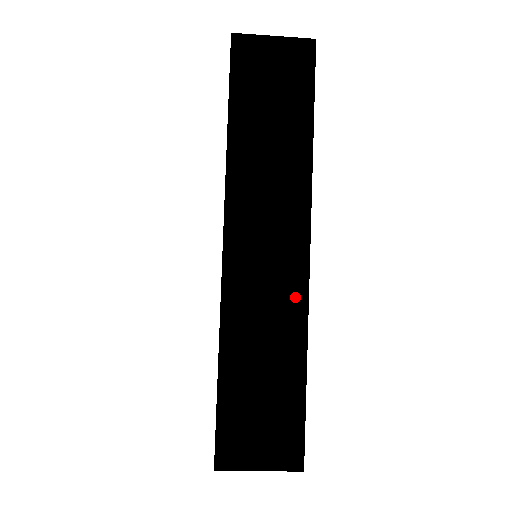
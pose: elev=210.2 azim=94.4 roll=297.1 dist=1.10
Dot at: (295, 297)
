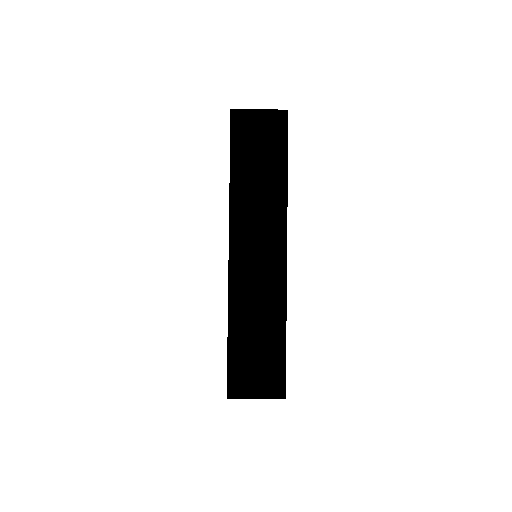
Dot at: (277, 285)
